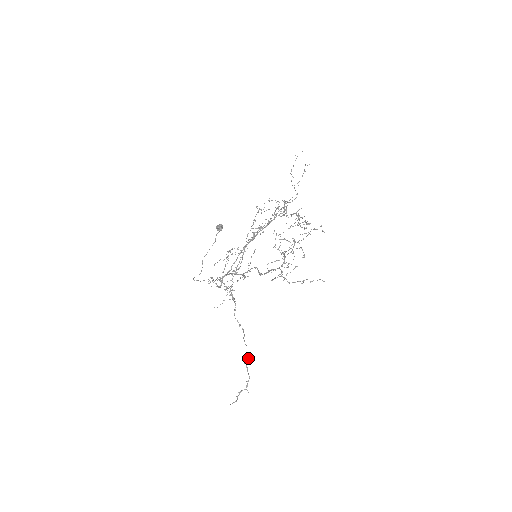
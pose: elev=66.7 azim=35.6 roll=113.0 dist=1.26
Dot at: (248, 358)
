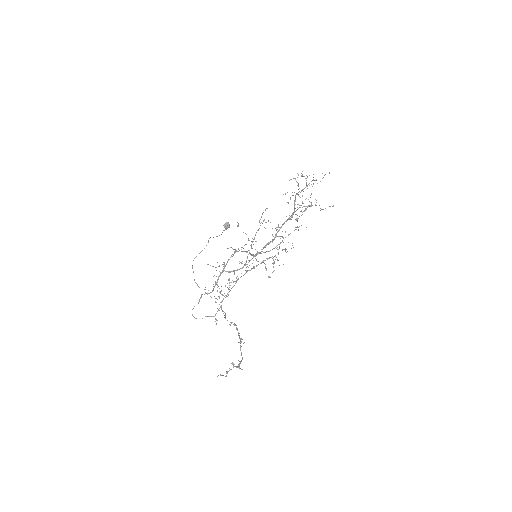
Dot at: occluded
